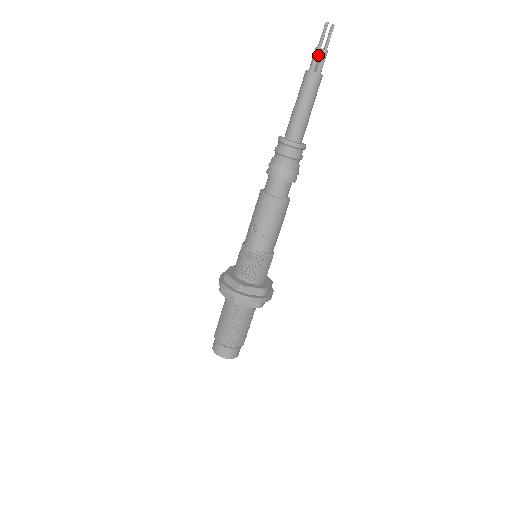
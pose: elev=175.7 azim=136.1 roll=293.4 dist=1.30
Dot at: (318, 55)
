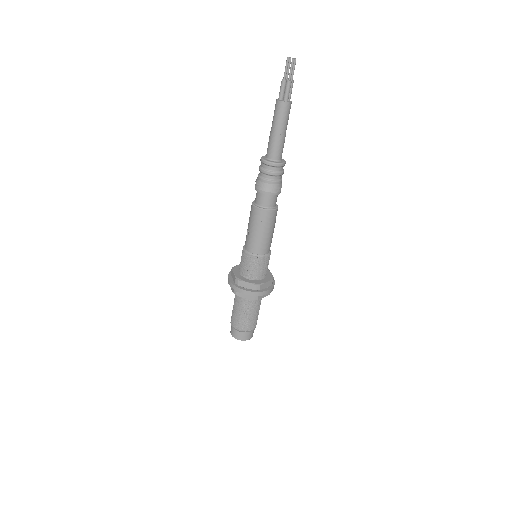
Dot at: (283, 86)
